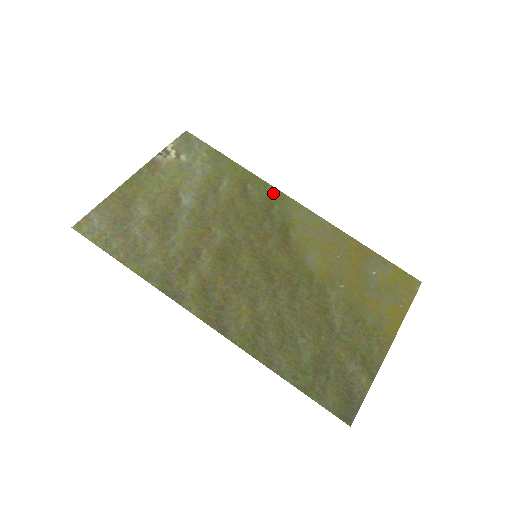
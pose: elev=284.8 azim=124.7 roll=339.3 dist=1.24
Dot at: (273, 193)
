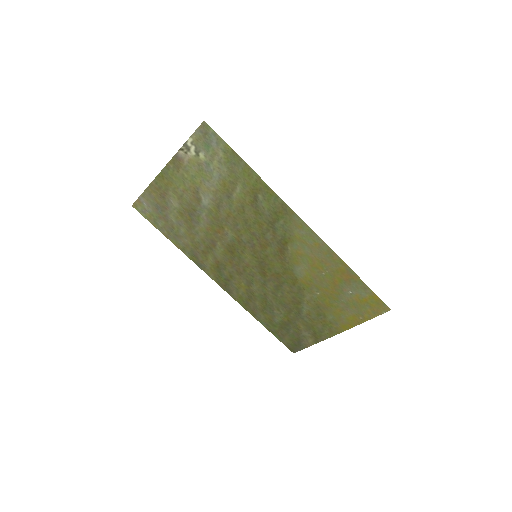
Dot at: (281, 207)
